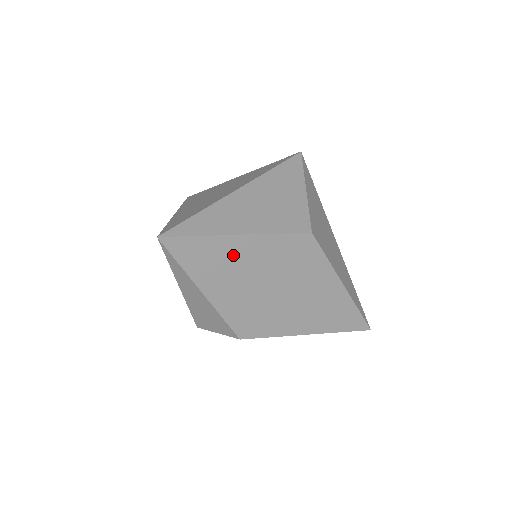
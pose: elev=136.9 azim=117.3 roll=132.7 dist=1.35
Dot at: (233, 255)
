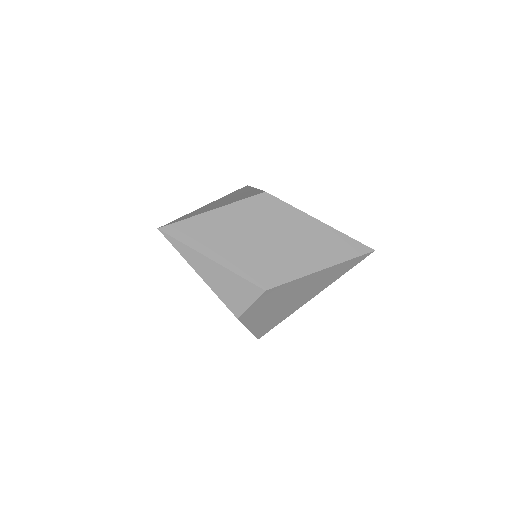
Dot at: (218, 225)
